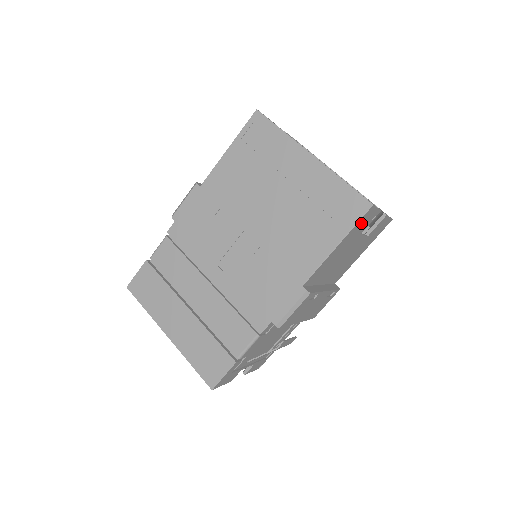
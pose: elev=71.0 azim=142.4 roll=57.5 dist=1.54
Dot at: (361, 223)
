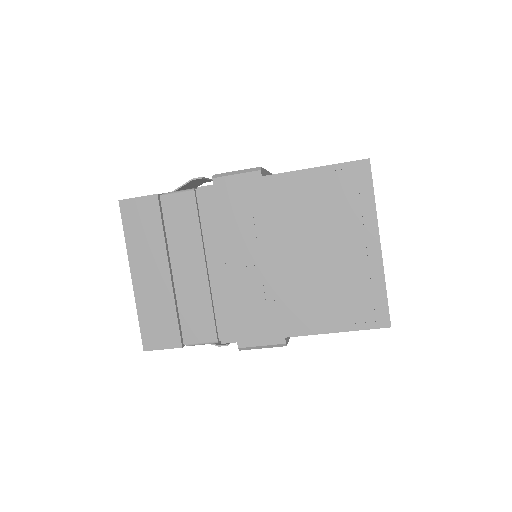
Dot at: occluded
